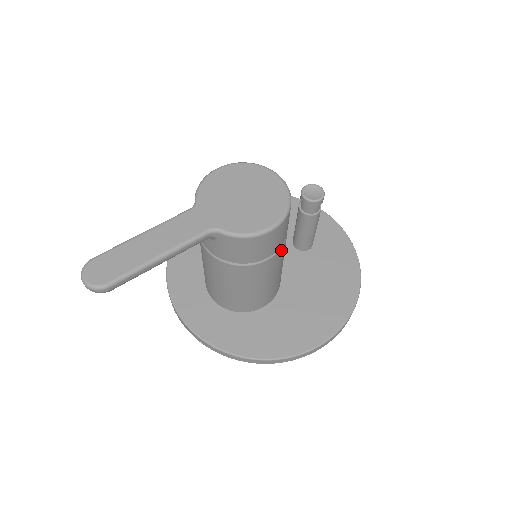
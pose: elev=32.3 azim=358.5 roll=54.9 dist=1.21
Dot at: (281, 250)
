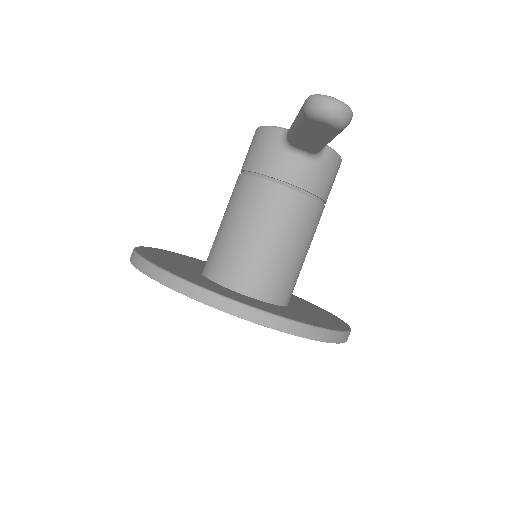
Dot at: occluded
